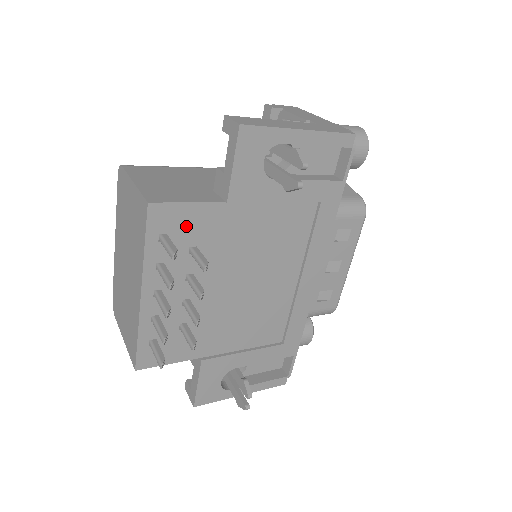
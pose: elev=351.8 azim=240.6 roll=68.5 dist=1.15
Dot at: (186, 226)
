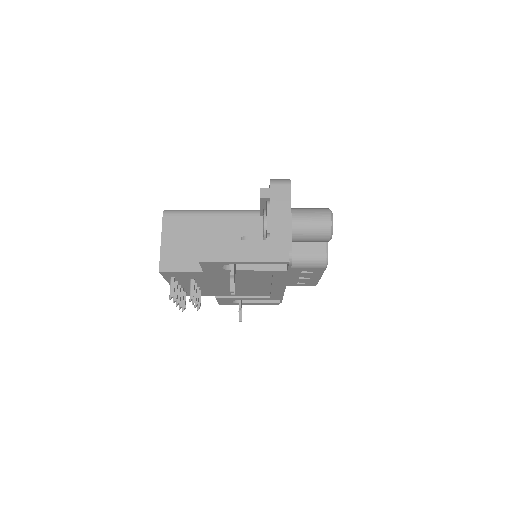
Dot at: (184, 275)
